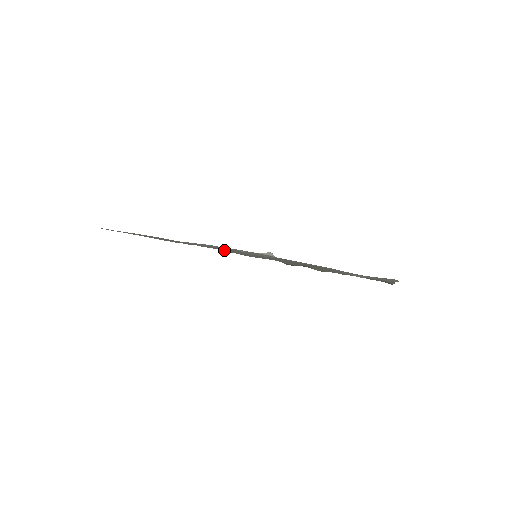
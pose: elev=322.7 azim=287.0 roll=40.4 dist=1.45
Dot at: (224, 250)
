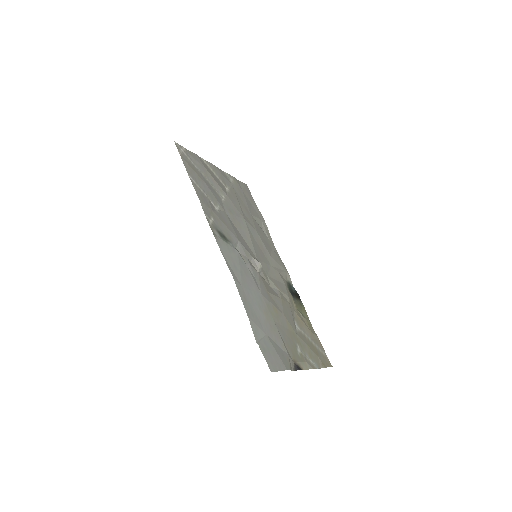
Dot at: (262, 229)
